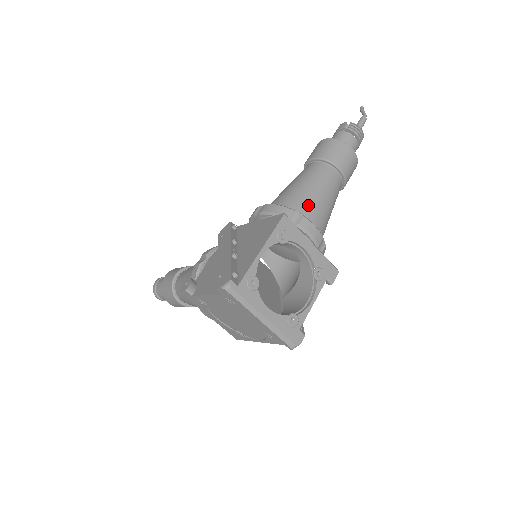
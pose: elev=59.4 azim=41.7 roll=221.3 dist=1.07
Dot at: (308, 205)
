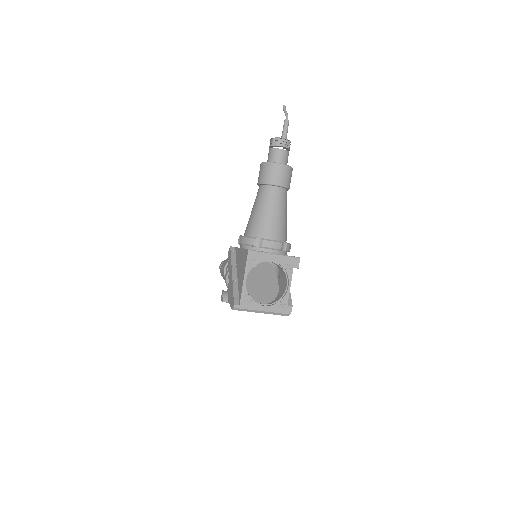
Dot at: (265, 227)
